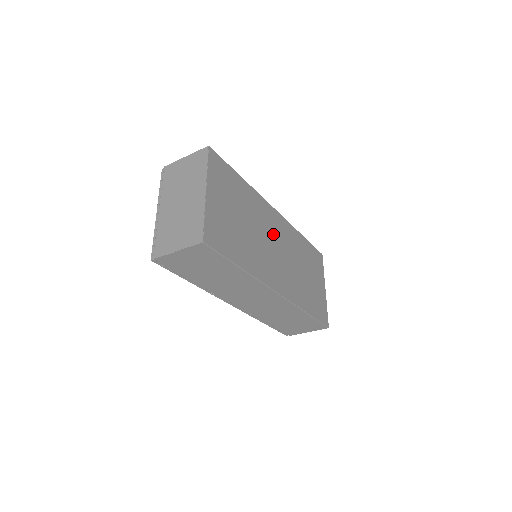
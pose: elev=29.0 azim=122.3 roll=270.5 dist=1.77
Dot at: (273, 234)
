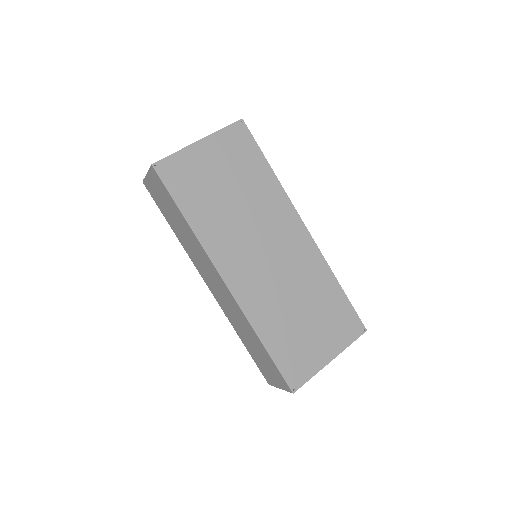
Dot at: (275, 238)
